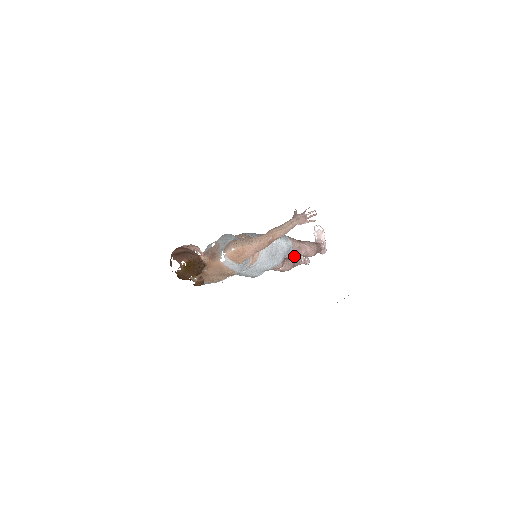
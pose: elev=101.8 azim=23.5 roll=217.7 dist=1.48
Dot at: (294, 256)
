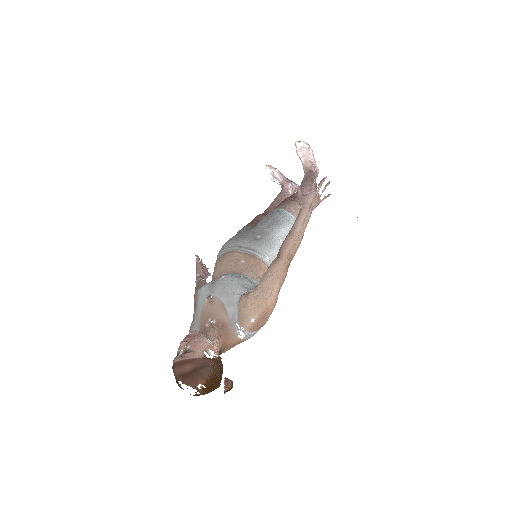
Dot at: occluded
